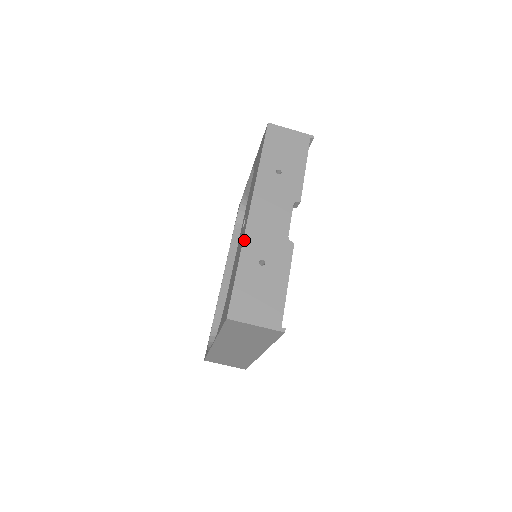
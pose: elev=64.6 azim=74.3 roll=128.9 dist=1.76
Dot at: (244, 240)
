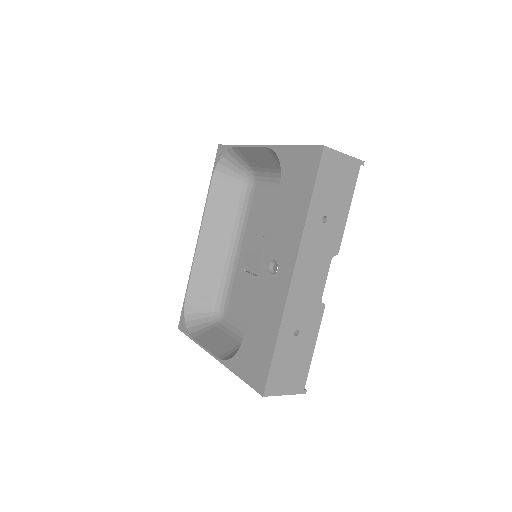
Dot at: (284, 313)
